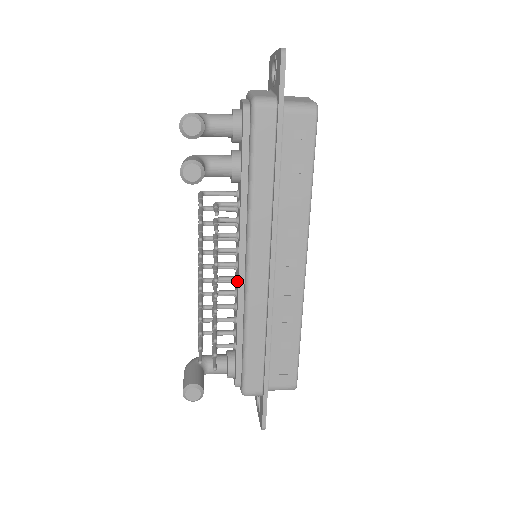
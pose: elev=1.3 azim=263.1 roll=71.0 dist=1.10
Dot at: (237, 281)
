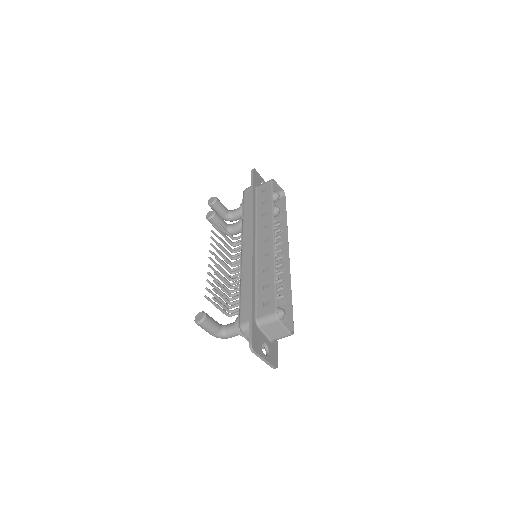
Dot at: occluded
